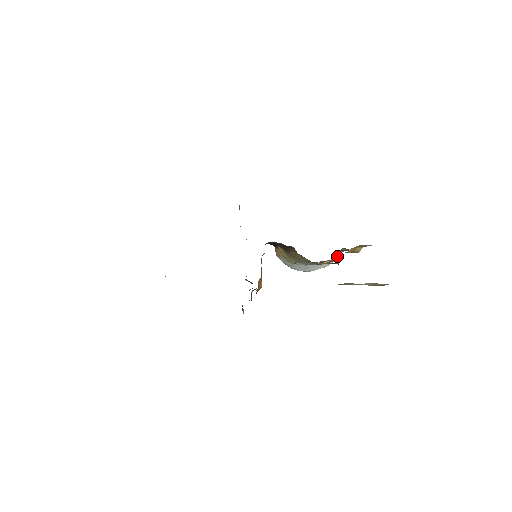
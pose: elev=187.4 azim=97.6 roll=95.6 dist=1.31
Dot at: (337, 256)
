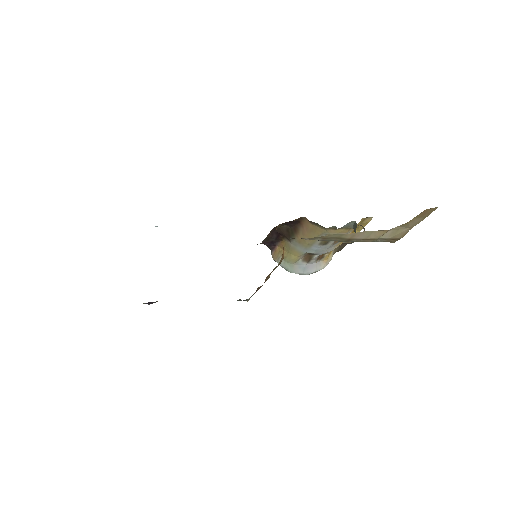
Dot at: (330, 257)
